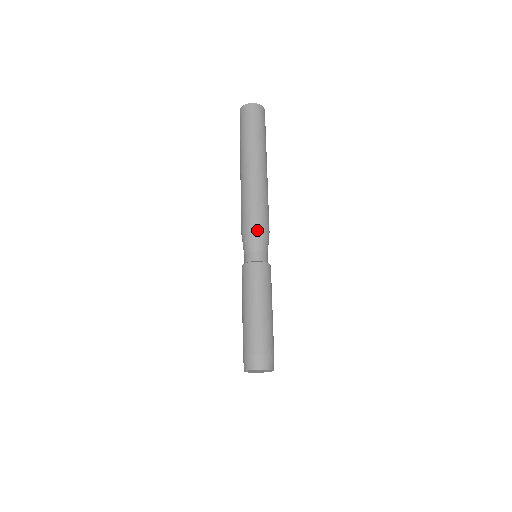
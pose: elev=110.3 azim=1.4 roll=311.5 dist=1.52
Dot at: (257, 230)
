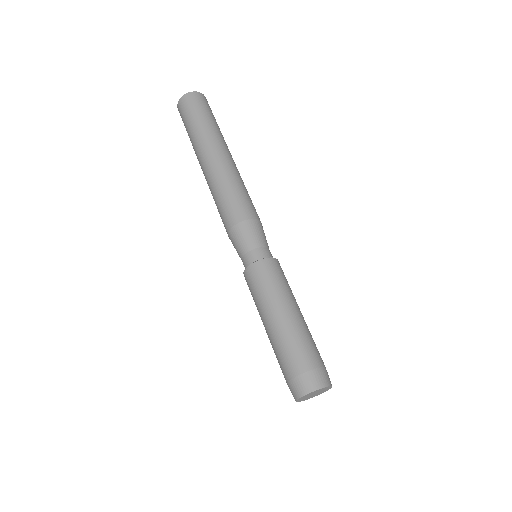
Dot at: (233, 232)
